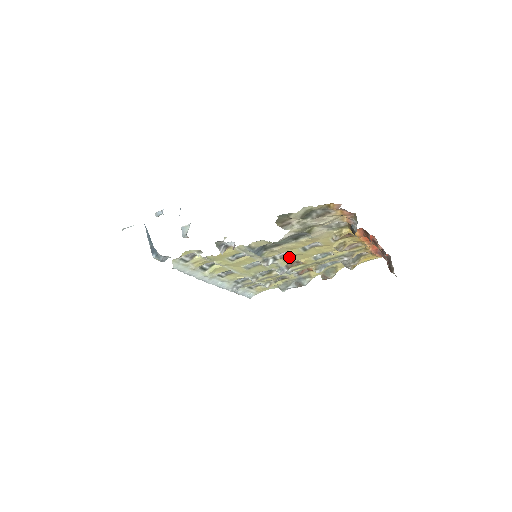
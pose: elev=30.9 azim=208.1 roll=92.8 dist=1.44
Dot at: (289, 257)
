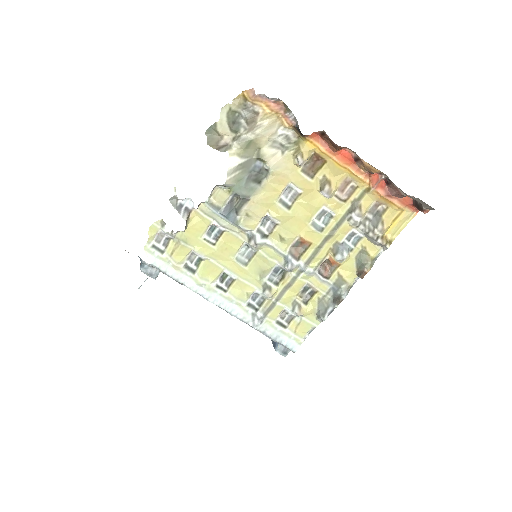
Dot at: (279, 229)
